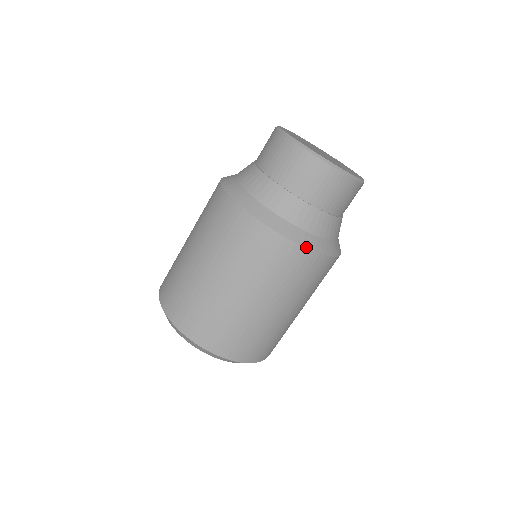
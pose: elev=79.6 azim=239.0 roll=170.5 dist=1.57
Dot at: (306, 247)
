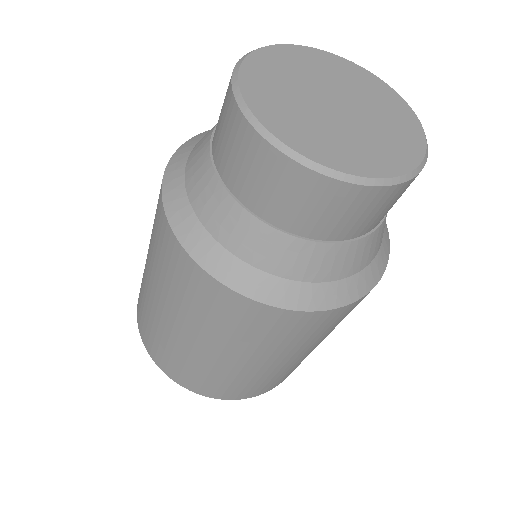
Dot at: (343, 305)
